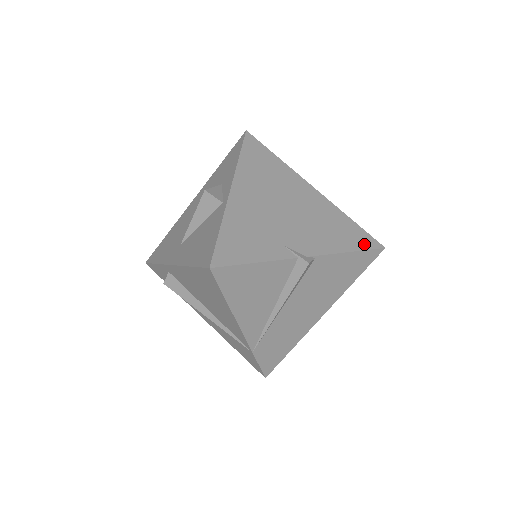
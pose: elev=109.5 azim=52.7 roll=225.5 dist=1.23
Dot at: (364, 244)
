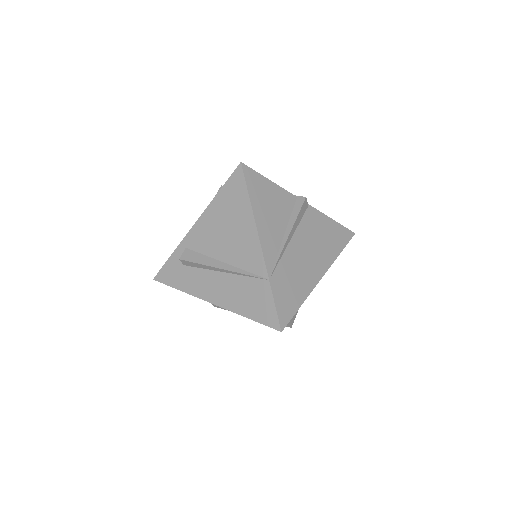
Dot at: occluded
